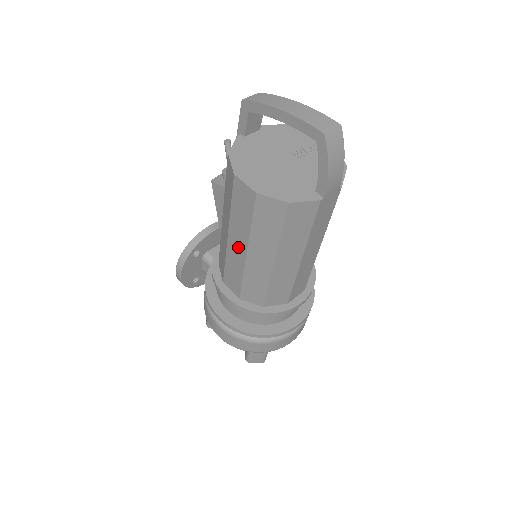
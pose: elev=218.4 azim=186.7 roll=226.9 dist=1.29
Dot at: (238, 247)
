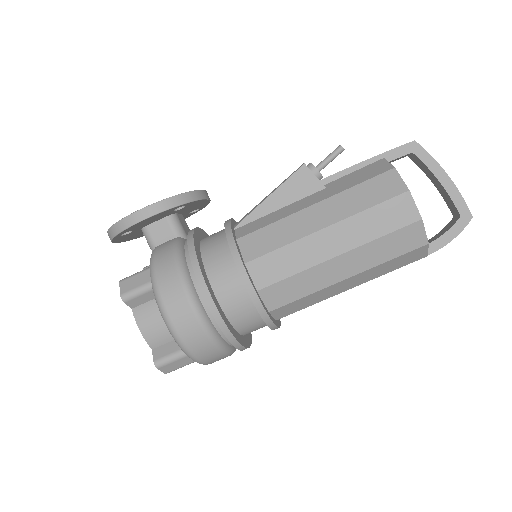
Dot at: (331, 244)
